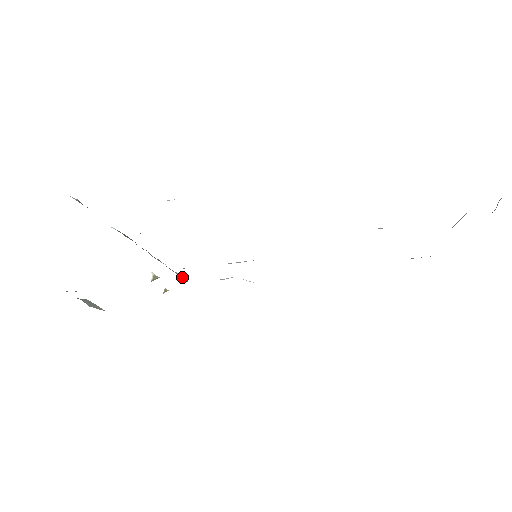
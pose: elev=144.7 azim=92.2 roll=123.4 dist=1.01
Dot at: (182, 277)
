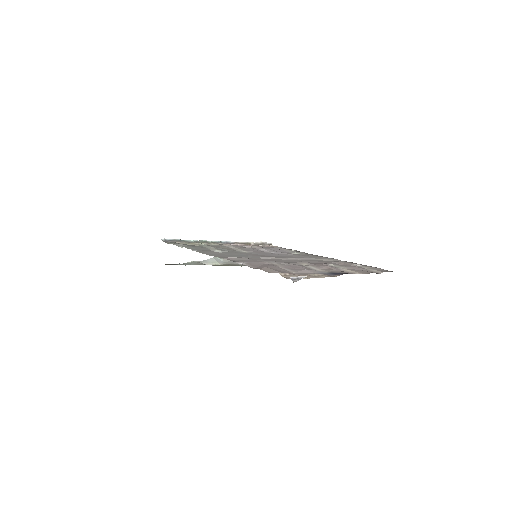
Dot at: (264, 243)
